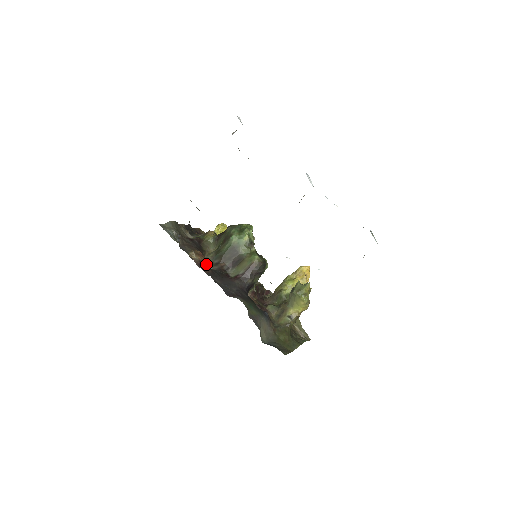
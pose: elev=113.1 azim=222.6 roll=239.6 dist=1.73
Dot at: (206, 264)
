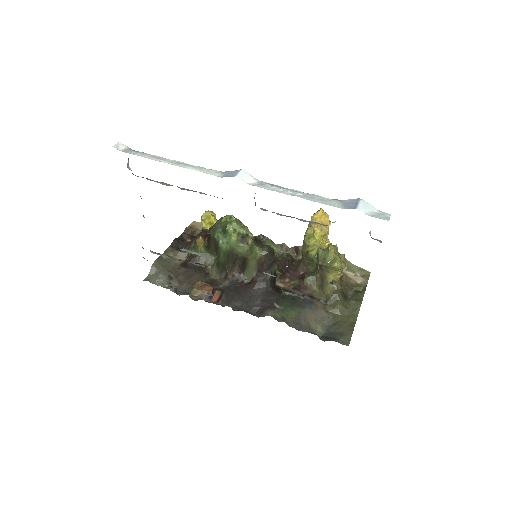
Dot at: (215, 291)
